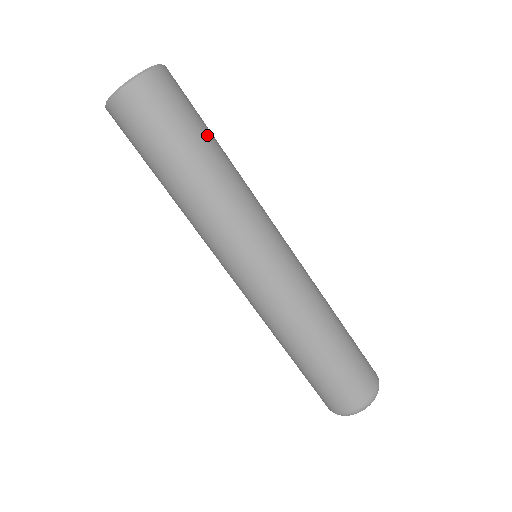
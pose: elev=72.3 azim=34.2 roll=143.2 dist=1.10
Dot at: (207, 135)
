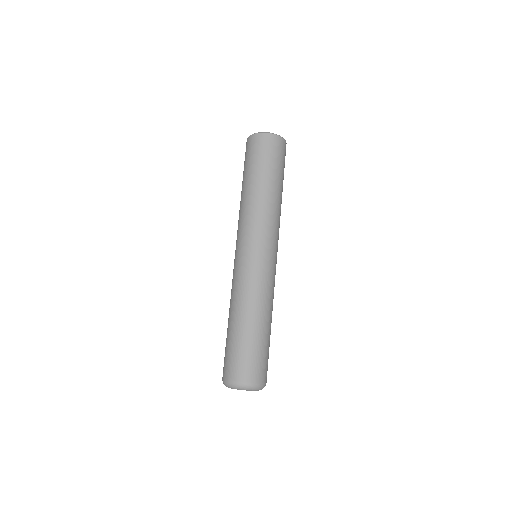
Dot at: (269, 175)
